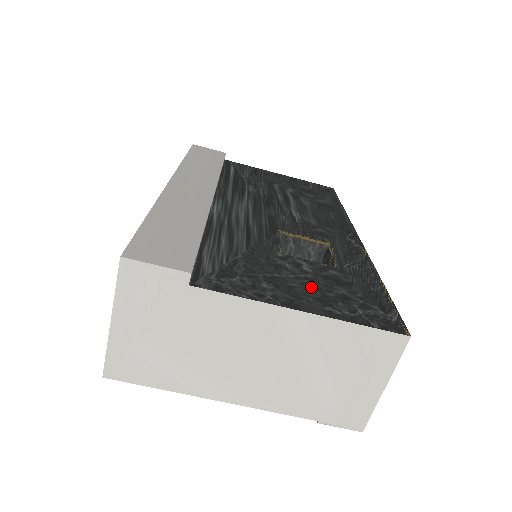
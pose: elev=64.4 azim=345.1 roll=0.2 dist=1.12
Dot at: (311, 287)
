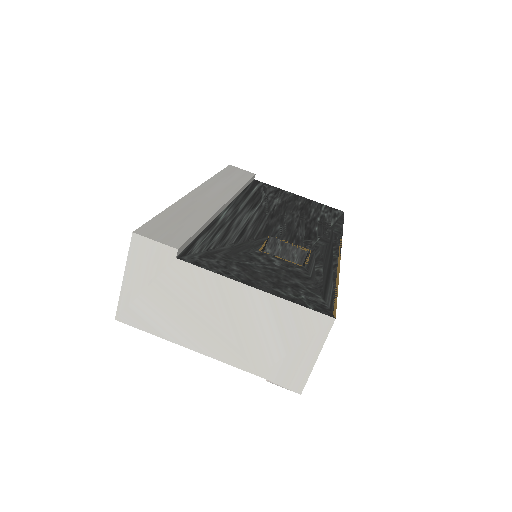
Dot at: (272, 275)
